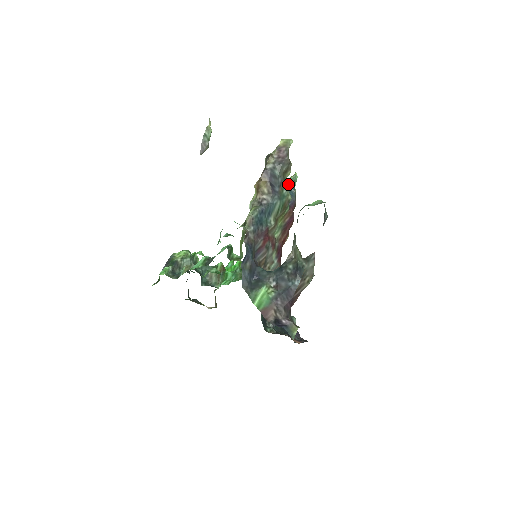
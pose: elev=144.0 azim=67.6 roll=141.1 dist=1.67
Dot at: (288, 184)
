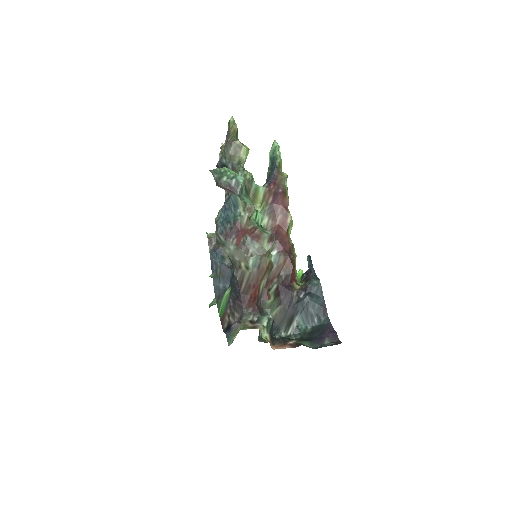
Dot at: (270, 159)
